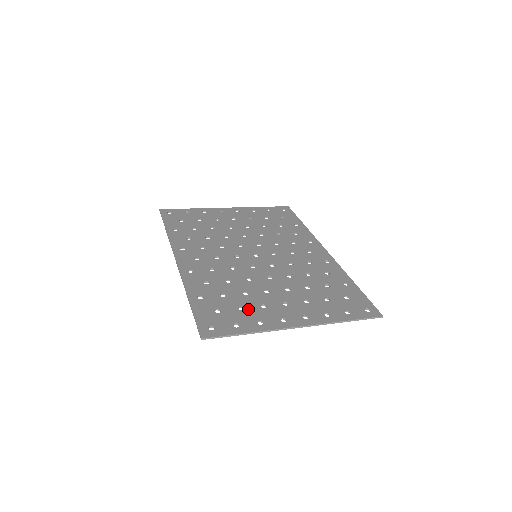
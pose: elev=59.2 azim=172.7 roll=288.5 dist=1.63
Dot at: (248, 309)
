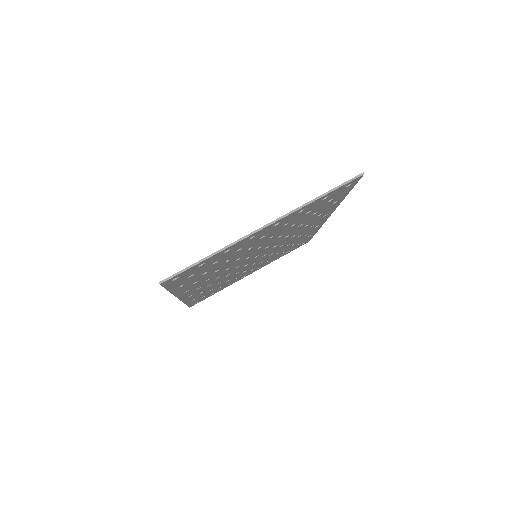
Dot at: occluded
